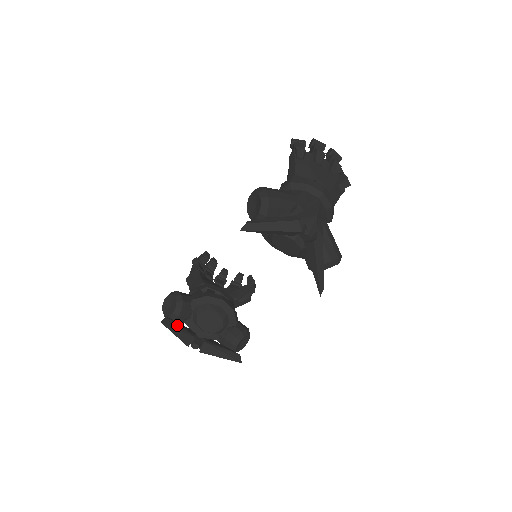
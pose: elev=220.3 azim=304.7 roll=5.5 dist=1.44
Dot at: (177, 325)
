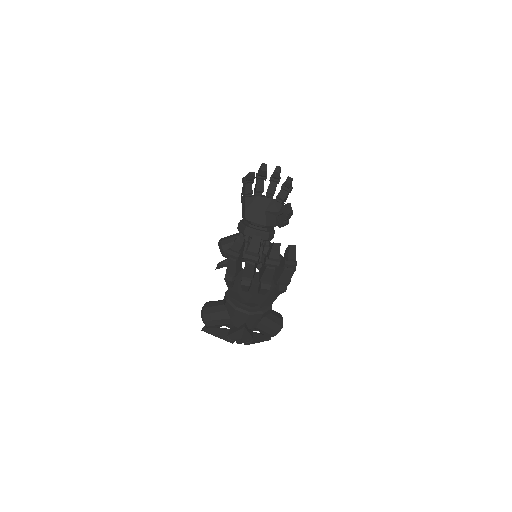
Dot at: occluded
